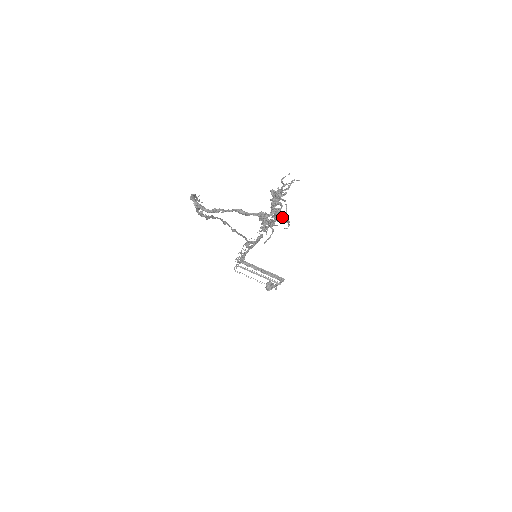
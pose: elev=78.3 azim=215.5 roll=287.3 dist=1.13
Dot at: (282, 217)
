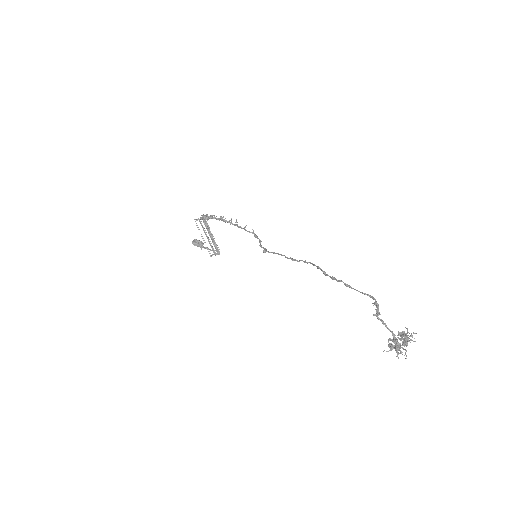
Dot at: occluded
